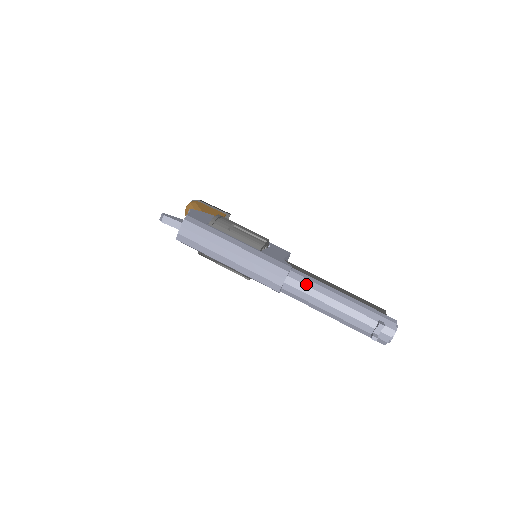
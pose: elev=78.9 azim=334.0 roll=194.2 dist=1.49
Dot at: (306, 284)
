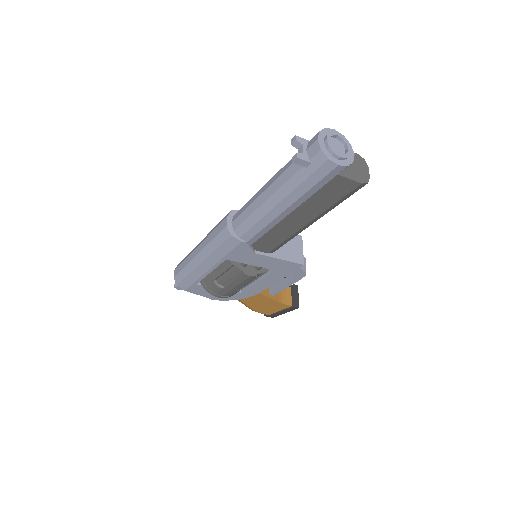
Dot at: (246, 203)
